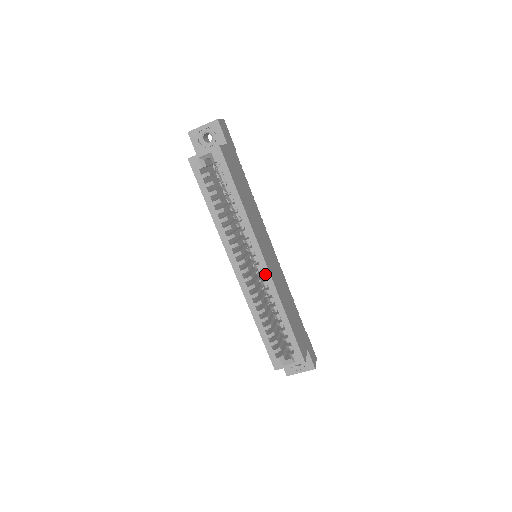
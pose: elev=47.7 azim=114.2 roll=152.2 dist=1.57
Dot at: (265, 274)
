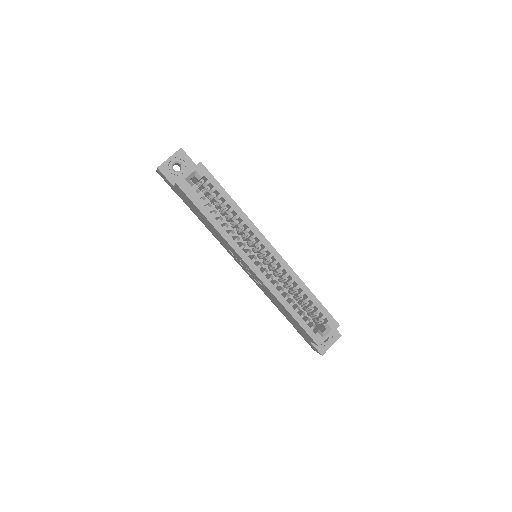
Dot at: (279, 260)
